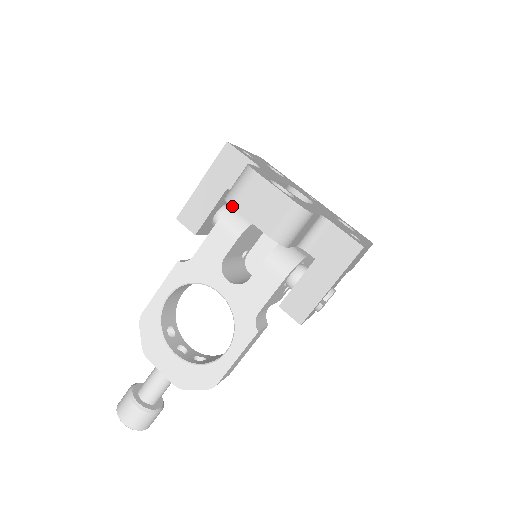
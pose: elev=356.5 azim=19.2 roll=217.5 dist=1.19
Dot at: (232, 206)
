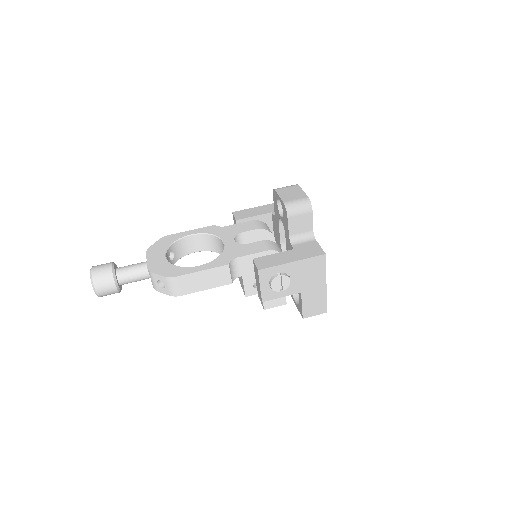
Dot at: (275, 190)
